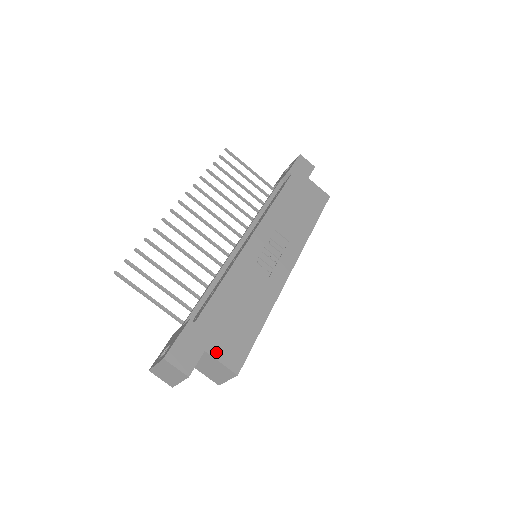
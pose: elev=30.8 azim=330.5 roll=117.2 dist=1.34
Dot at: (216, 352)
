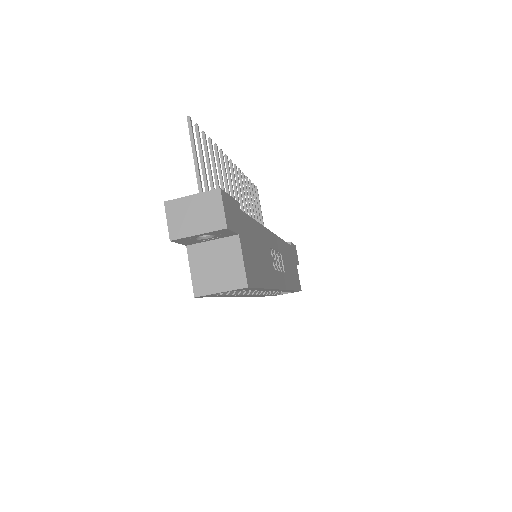
Dot at: (243, 248)
